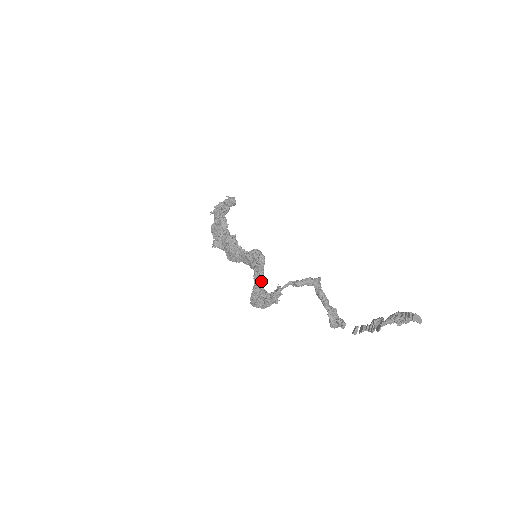
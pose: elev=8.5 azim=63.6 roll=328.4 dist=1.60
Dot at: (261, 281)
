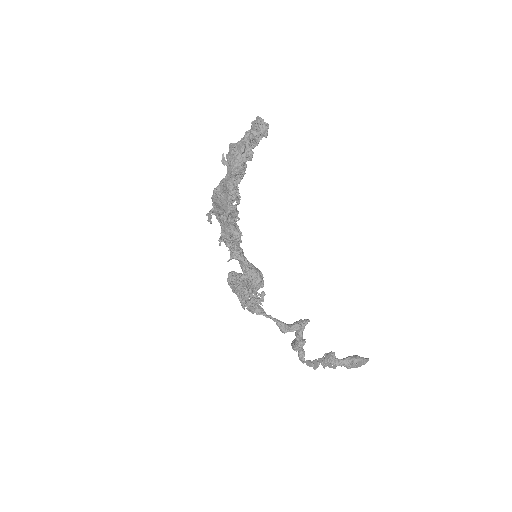
Dot at: (248, 289)
